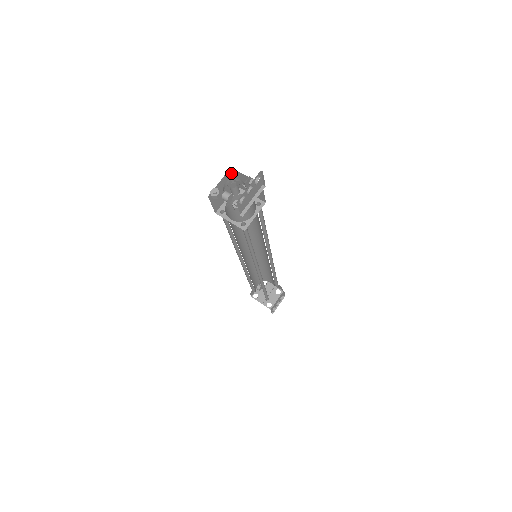
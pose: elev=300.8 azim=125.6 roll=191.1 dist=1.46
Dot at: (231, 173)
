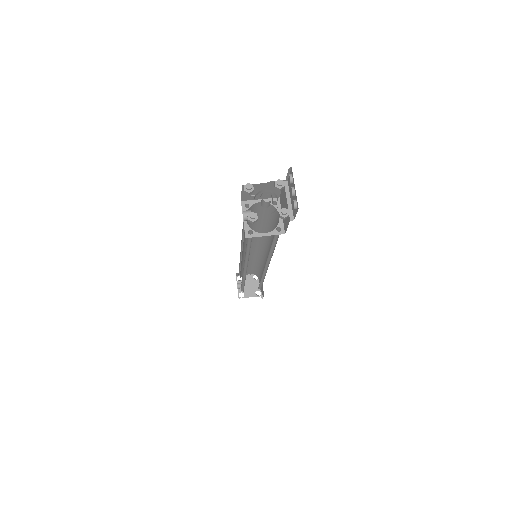
Dot at: (250, 190)
